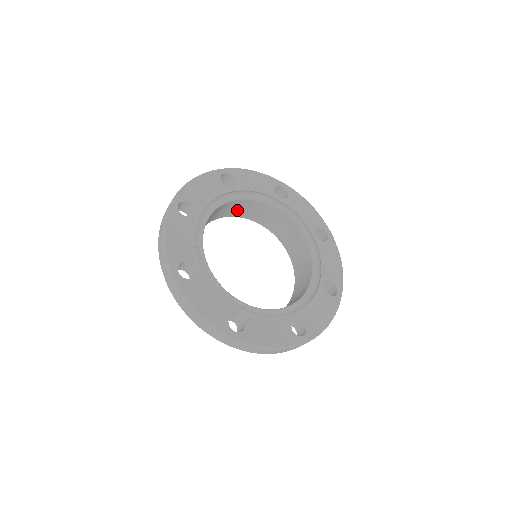
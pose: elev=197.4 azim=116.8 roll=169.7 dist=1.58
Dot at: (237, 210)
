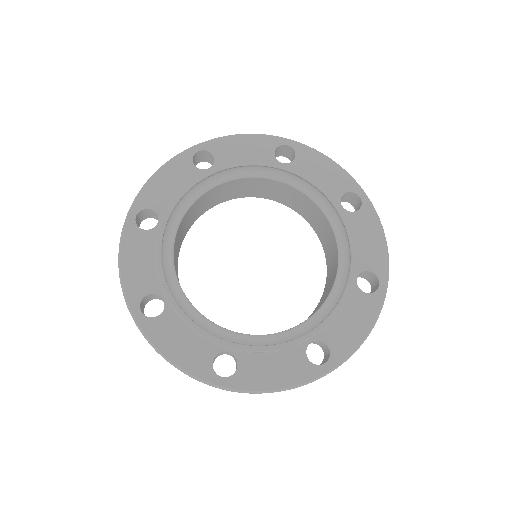
Dot at: (231, 192)
